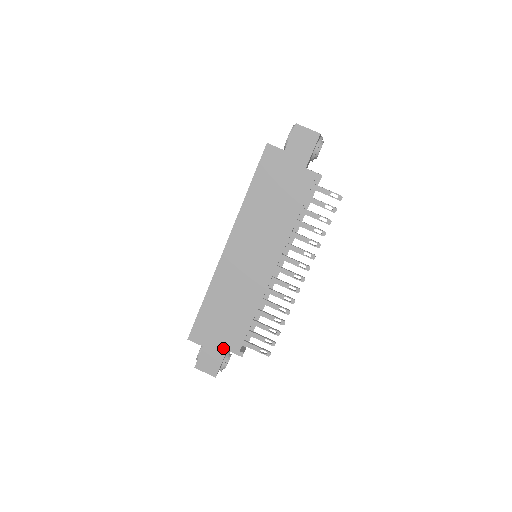
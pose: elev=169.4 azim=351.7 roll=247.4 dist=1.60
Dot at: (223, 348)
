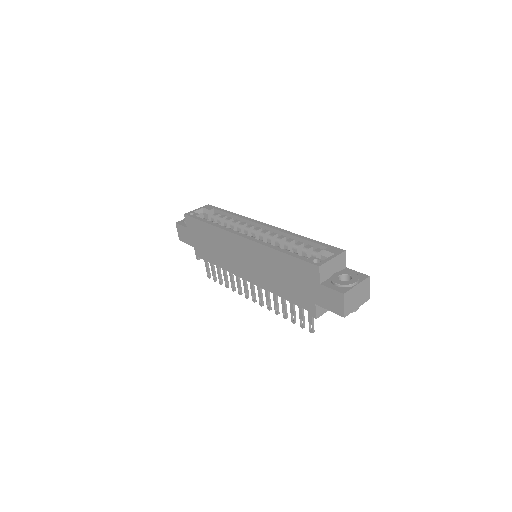
Dot at: (193, 244)
